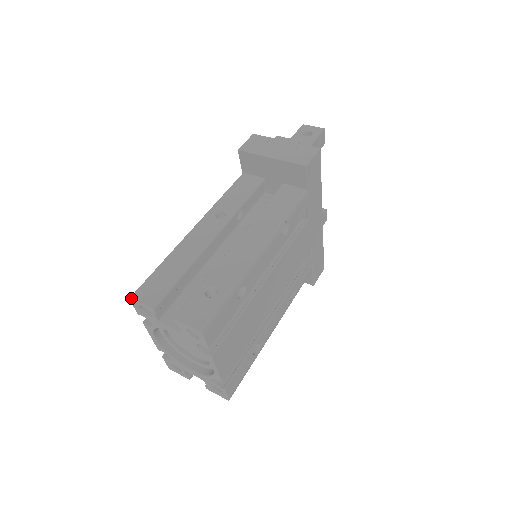
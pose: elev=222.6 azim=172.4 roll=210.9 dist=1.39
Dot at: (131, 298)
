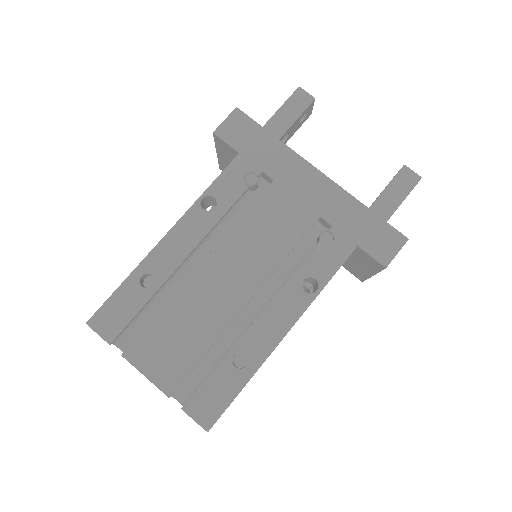
Dot at: occluded
